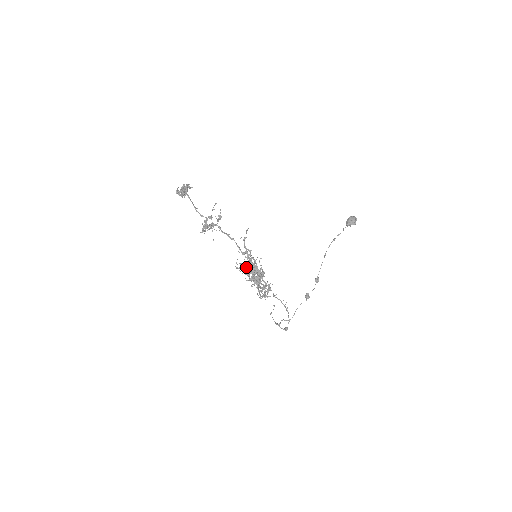
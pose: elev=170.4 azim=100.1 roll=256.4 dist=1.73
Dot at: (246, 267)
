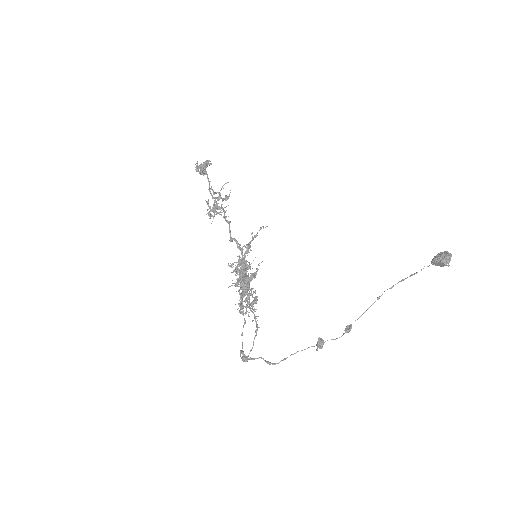
Dot at: occluded
